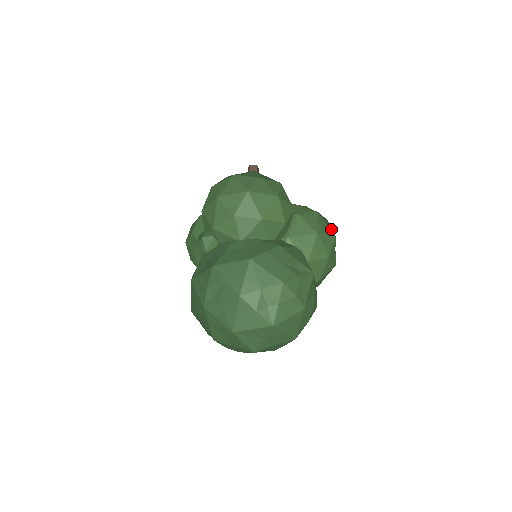
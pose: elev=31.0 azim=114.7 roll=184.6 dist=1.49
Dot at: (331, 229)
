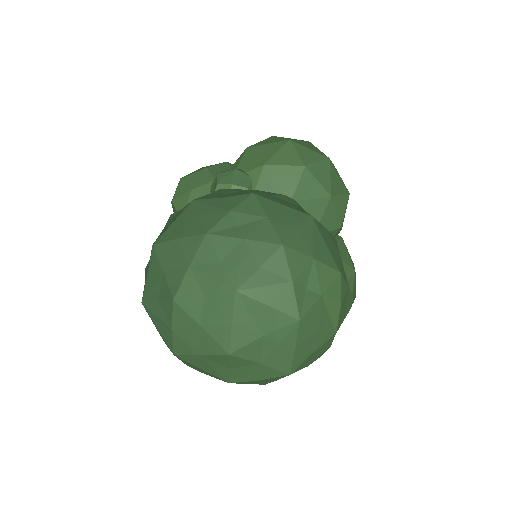
Dot at: occluded
